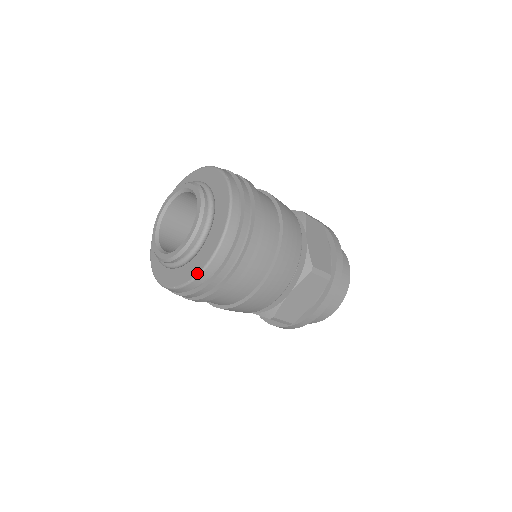
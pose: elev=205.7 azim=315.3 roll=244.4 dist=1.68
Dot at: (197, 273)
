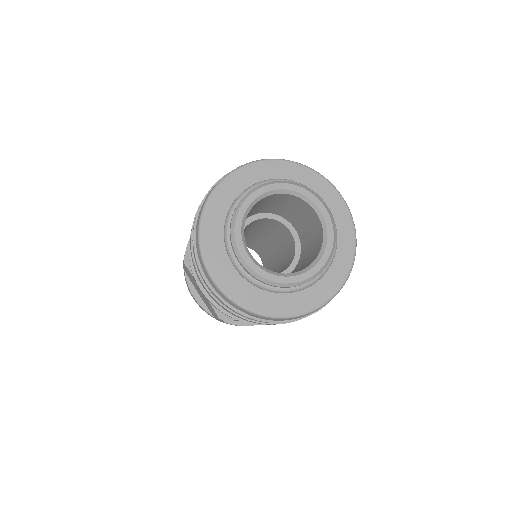
Dot at: (339, 288)
